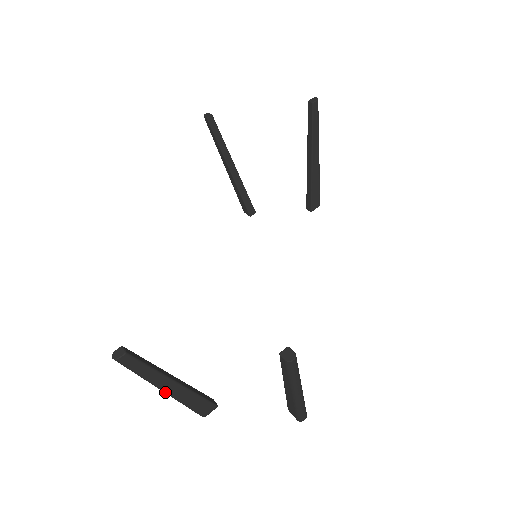
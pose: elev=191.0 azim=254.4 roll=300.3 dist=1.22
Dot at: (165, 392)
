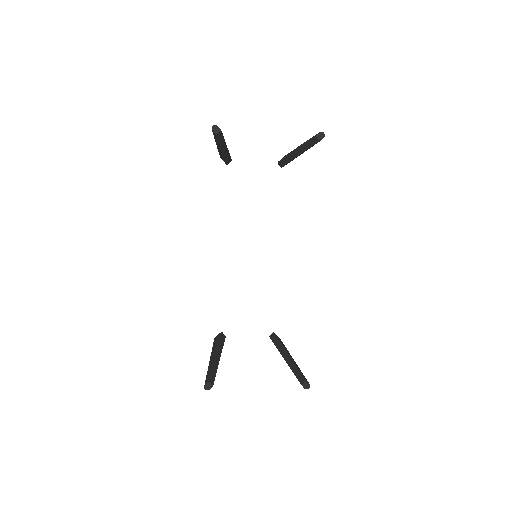
Dot at: occluded
